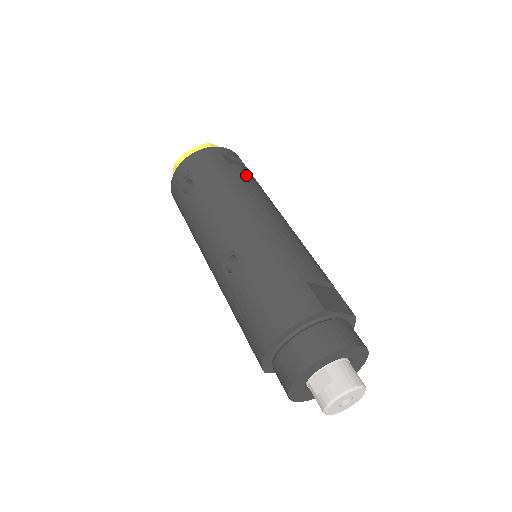
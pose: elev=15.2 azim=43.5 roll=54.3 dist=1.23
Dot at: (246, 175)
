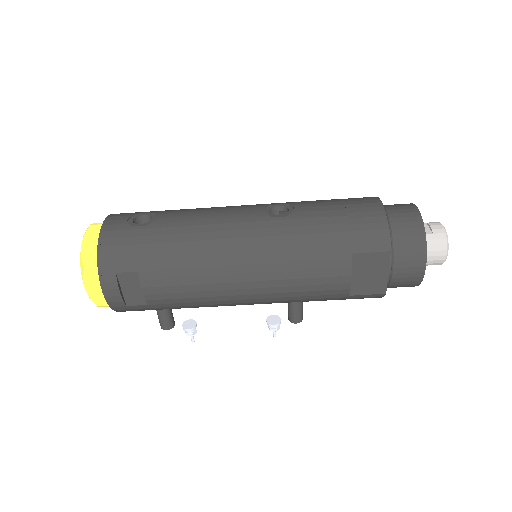
Dot at: occluded
